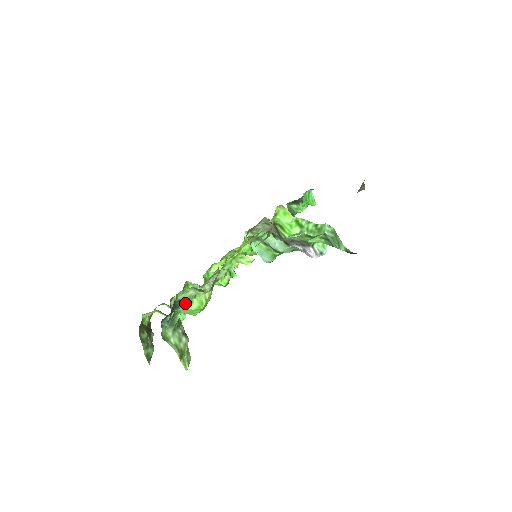
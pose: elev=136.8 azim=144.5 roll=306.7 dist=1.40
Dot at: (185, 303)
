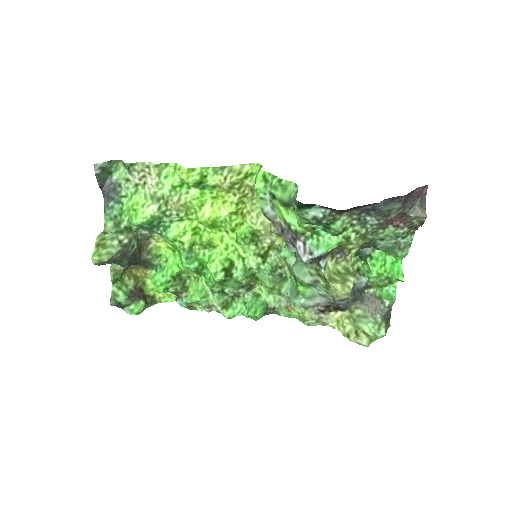
Dot at: (128, 200)
